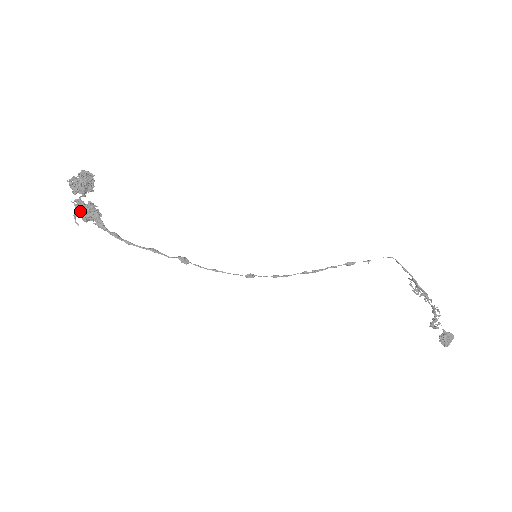
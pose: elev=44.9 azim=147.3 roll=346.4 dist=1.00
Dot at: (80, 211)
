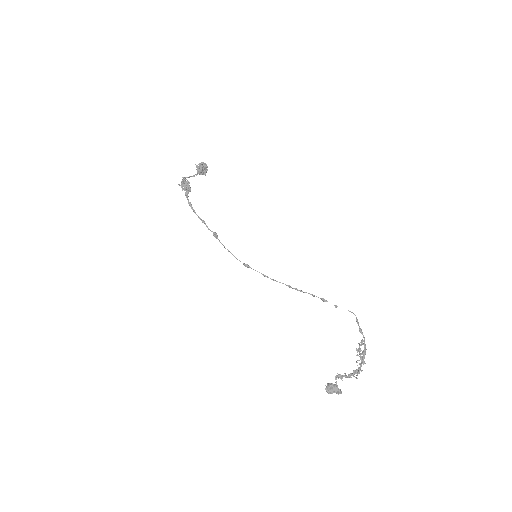
Dot at: (182, 184)
